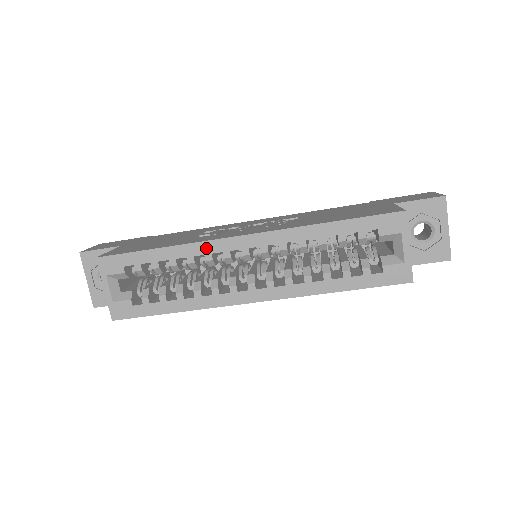
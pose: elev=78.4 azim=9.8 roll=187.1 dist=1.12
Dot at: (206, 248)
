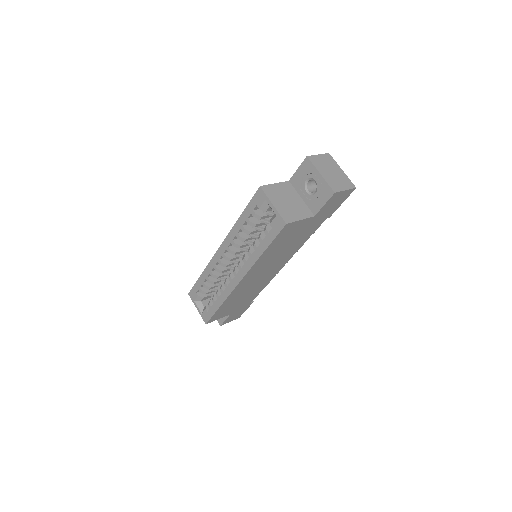
Dot at: (212, 264)
